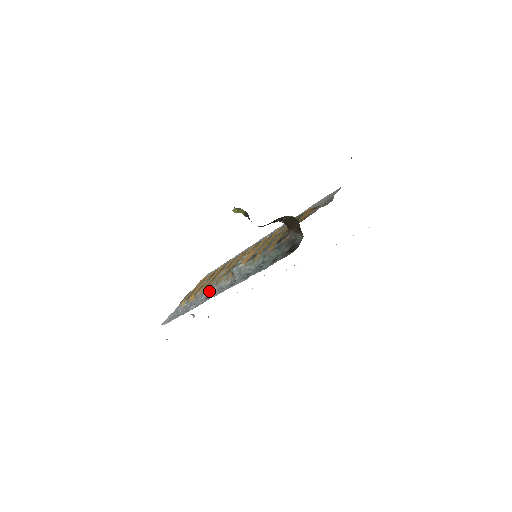
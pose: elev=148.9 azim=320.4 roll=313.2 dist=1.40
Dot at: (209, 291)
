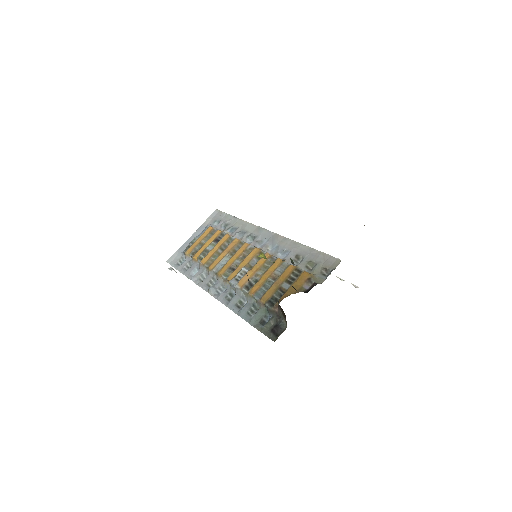
Dot at: (209, 274)
